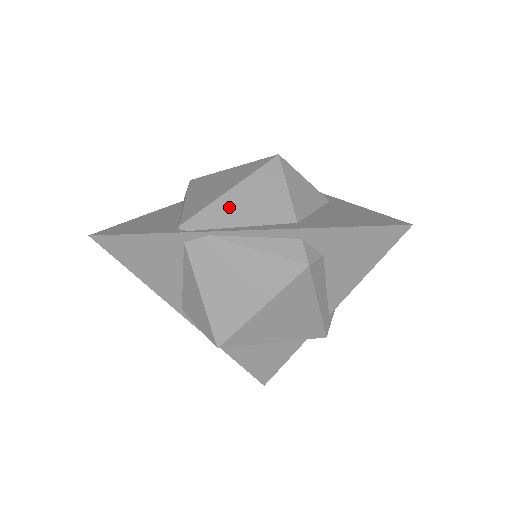
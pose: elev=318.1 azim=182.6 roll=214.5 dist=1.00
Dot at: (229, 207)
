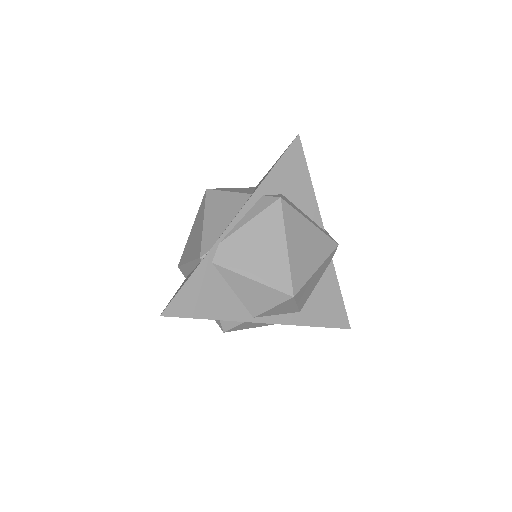
Dot at: (213, 226)
